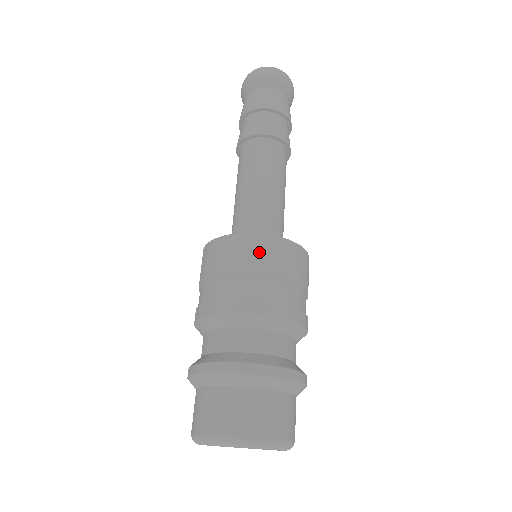
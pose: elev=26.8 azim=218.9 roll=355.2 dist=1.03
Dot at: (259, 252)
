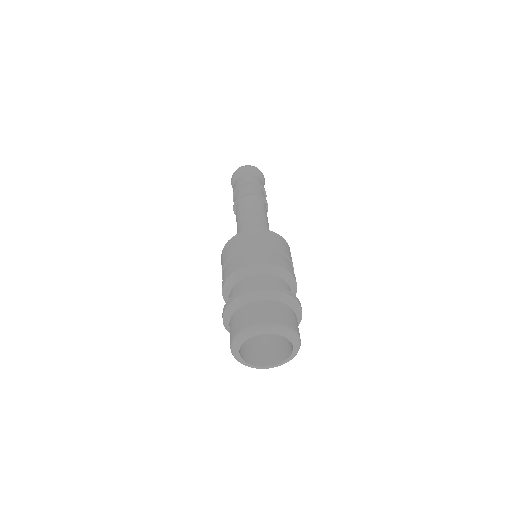
Dot at: (248, 238)
